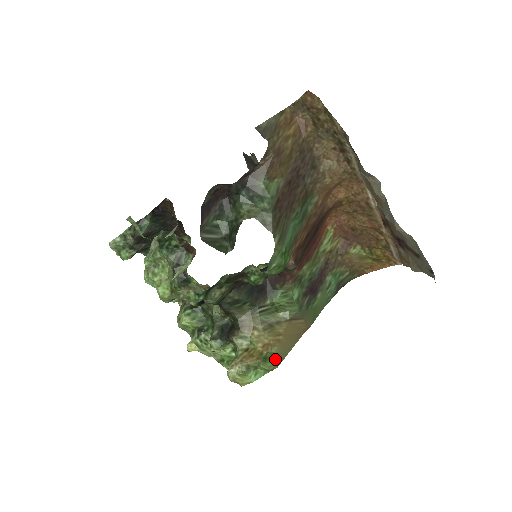
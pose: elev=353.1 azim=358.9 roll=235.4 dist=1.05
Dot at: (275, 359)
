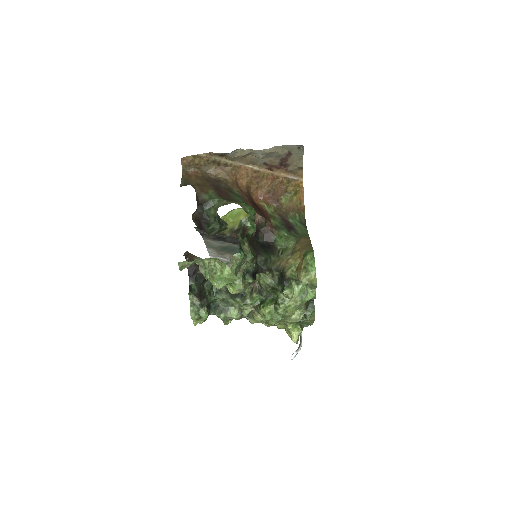
Dot at: (309, 252)
